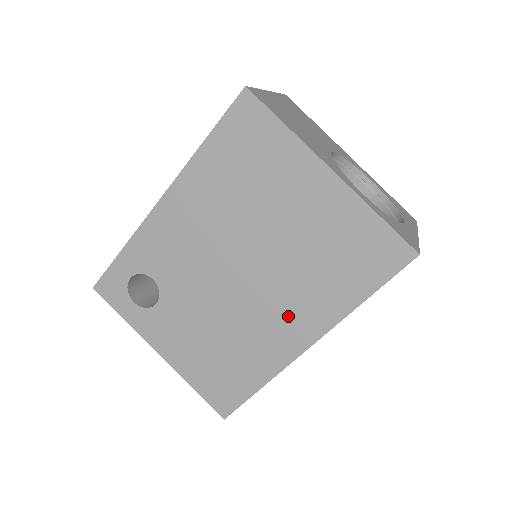
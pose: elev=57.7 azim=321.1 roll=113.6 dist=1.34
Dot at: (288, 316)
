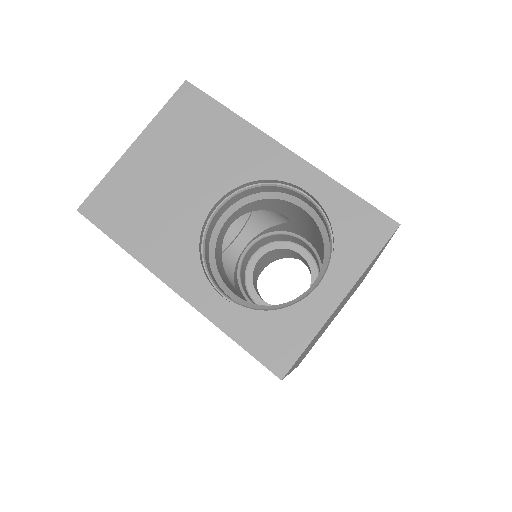
Dot at: occluded
